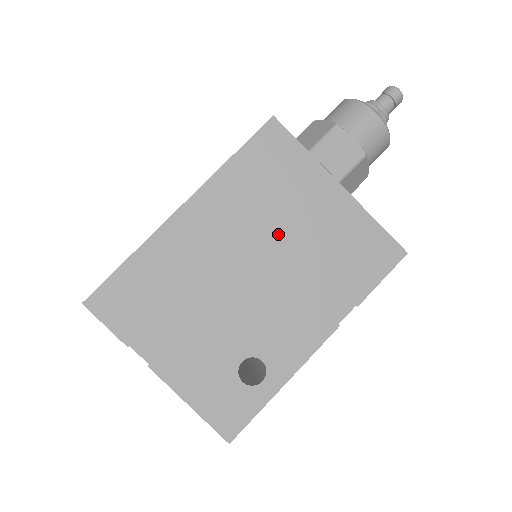
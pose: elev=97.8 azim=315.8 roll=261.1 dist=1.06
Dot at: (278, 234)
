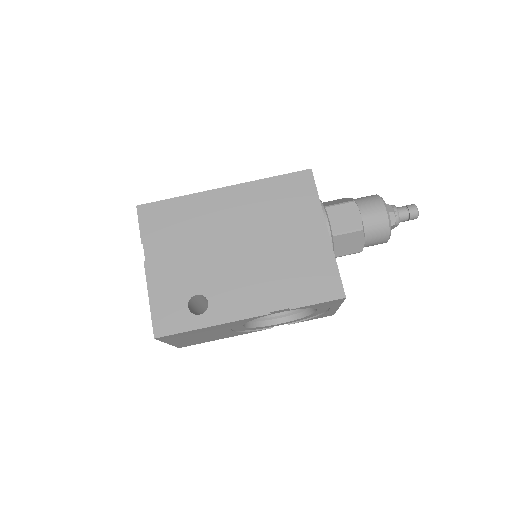
Dot at: (269, 235)
